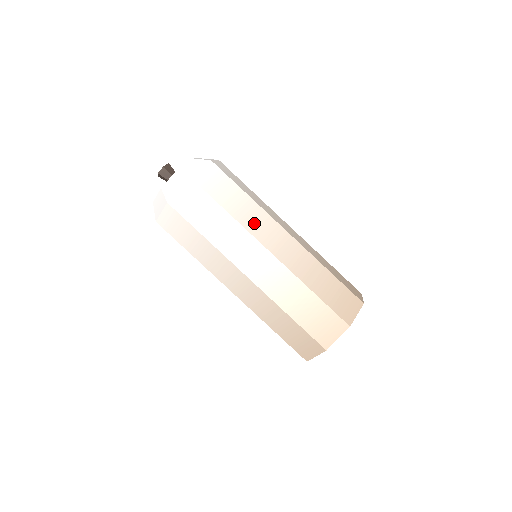
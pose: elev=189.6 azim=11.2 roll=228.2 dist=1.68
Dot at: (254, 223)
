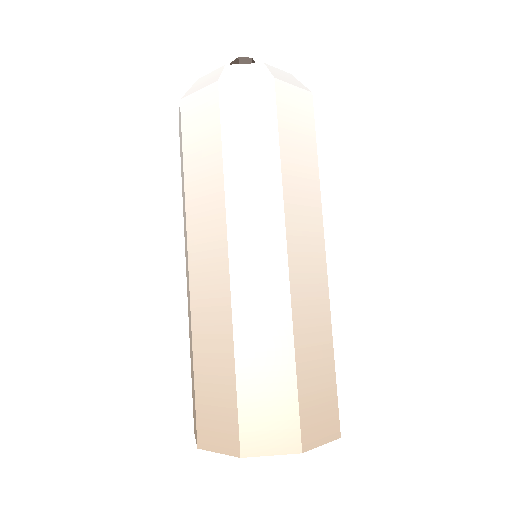
Dot at: (247, 205)
